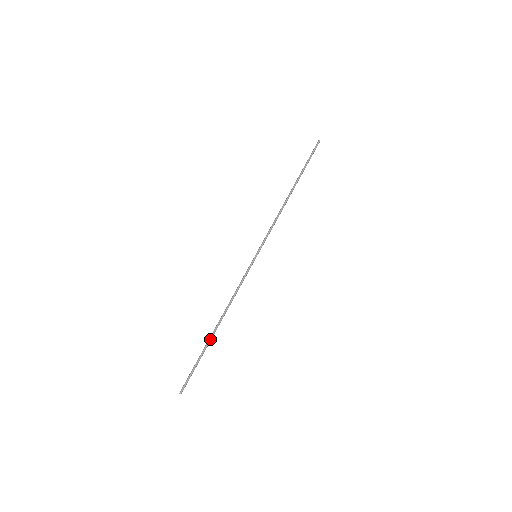
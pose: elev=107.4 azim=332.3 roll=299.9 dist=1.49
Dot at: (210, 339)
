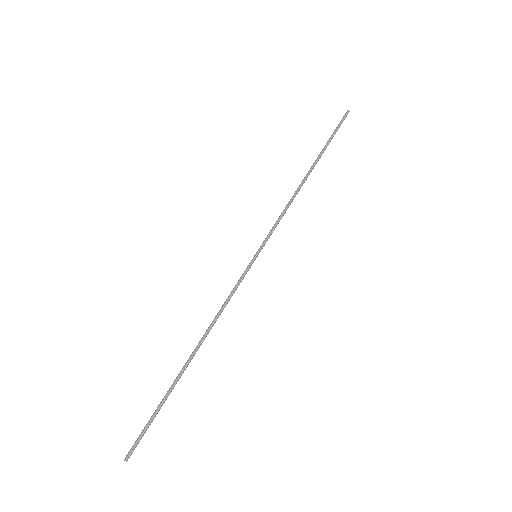
Dot at: (180, 375)
